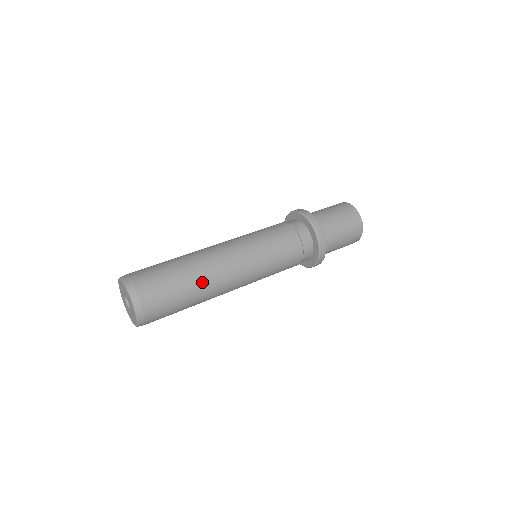
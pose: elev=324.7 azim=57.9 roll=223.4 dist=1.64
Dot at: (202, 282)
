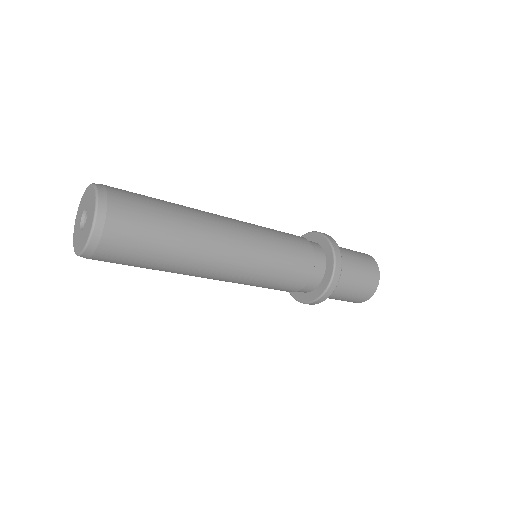
Dot at: (184, 206)
